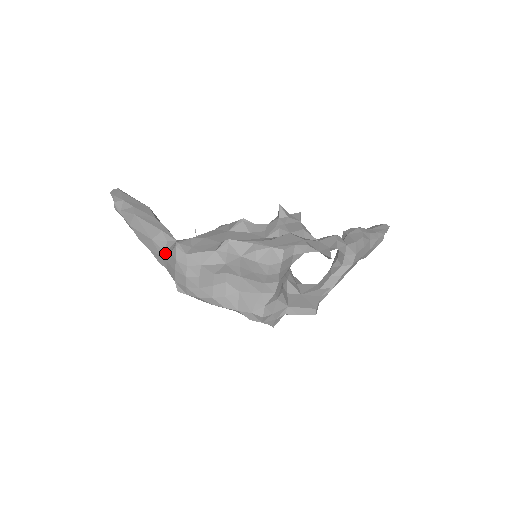
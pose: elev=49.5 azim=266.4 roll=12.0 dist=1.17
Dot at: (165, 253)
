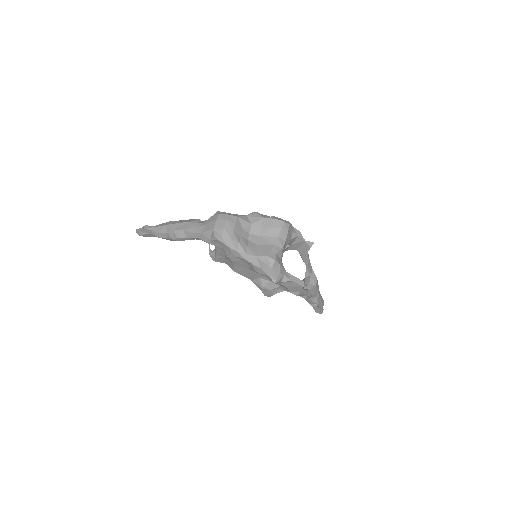
Dot at: (203, 223)
